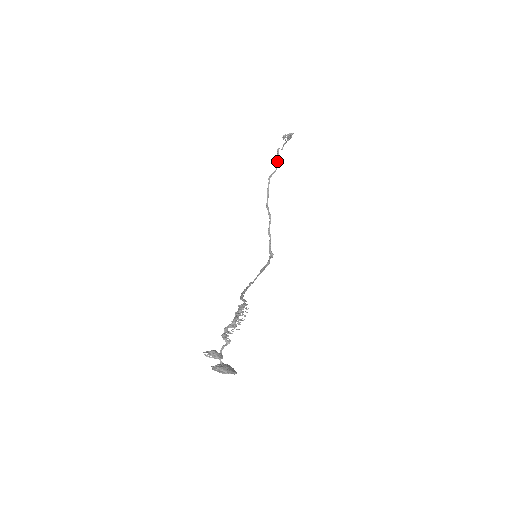
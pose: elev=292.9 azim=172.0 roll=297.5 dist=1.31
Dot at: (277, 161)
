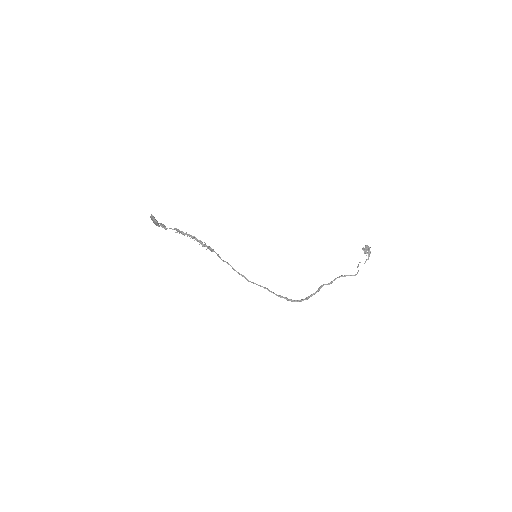
Dot at: (357, 272)
